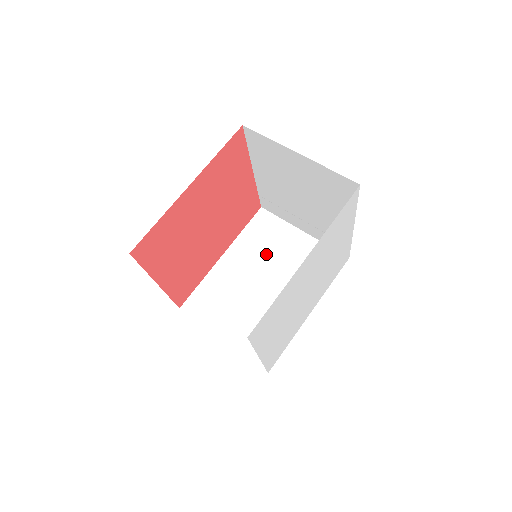
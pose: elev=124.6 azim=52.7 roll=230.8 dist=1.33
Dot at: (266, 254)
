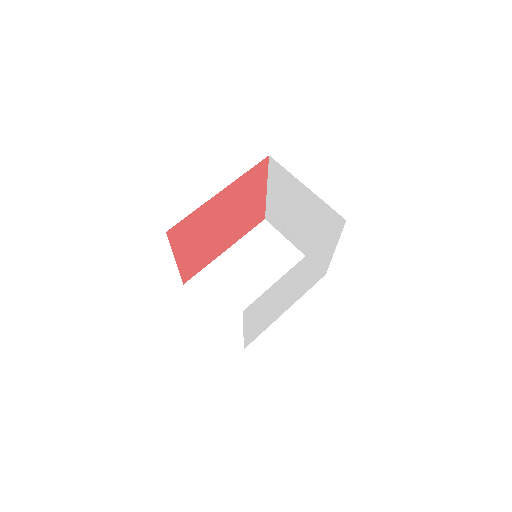
Dot at: (261, 257)
